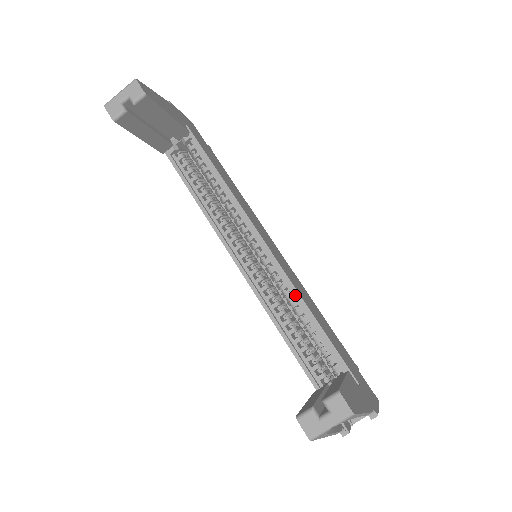
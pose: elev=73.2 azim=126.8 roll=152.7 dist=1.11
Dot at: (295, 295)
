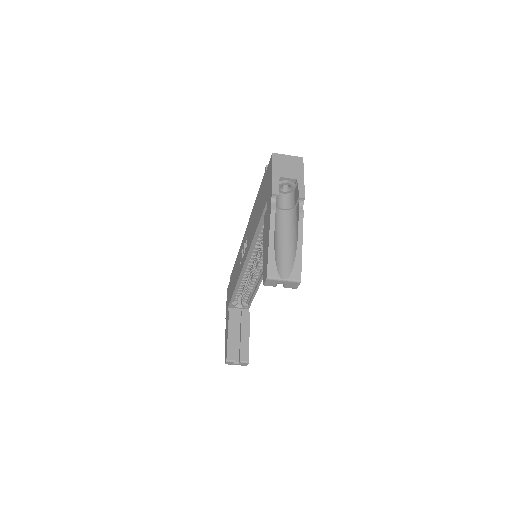
Dot at: (257, 283)
